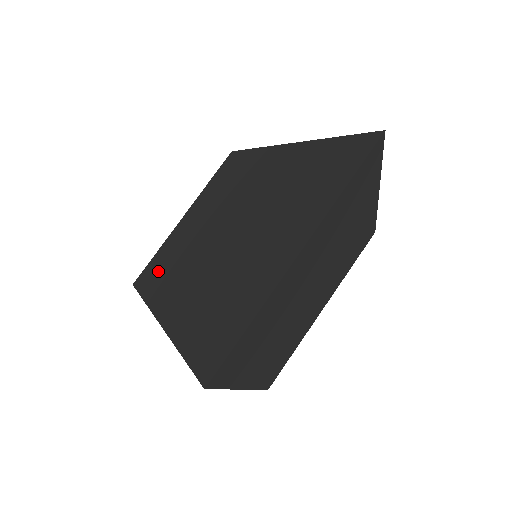
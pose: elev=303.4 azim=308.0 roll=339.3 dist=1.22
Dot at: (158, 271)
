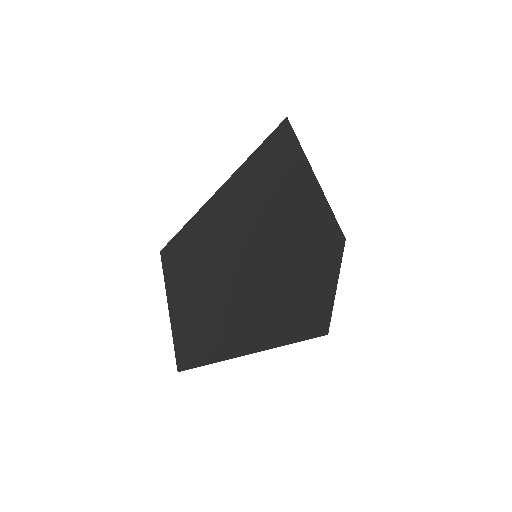
Dot at: (198, 329)
